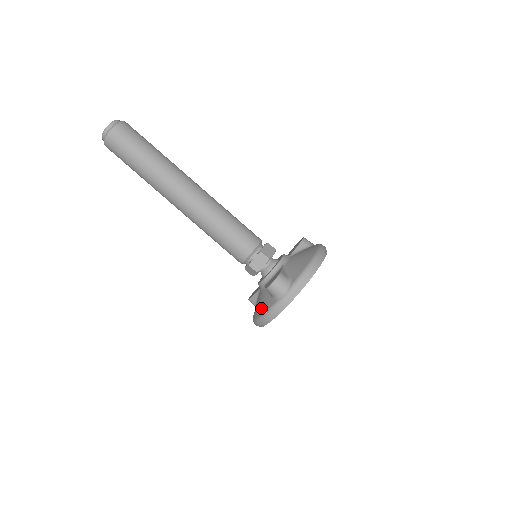
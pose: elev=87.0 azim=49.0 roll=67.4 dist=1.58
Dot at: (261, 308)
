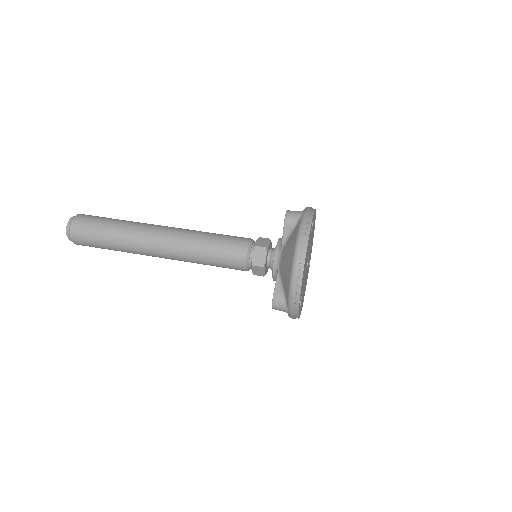
Dot at: (291, 246)
